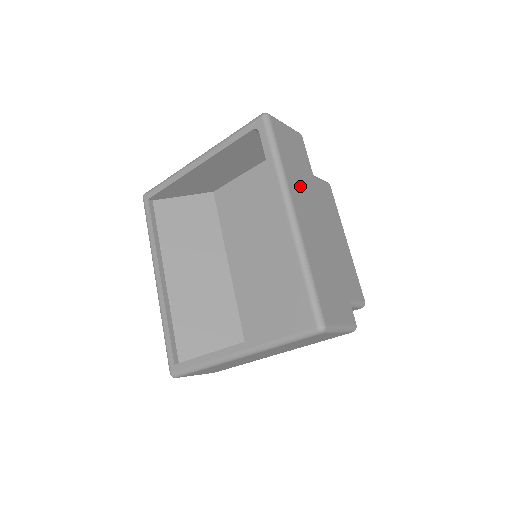
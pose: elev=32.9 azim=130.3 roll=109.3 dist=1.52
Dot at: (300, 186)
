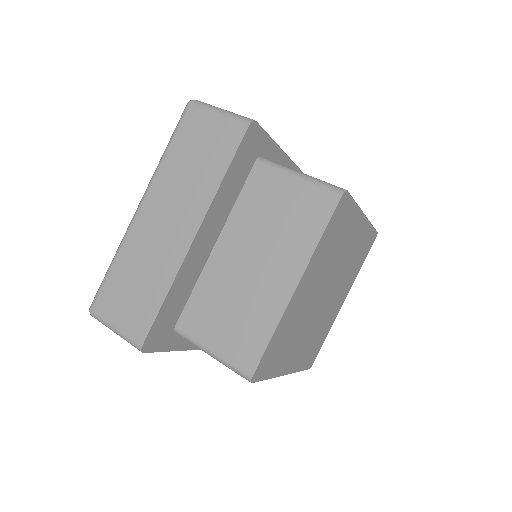
Dot at: occluded
